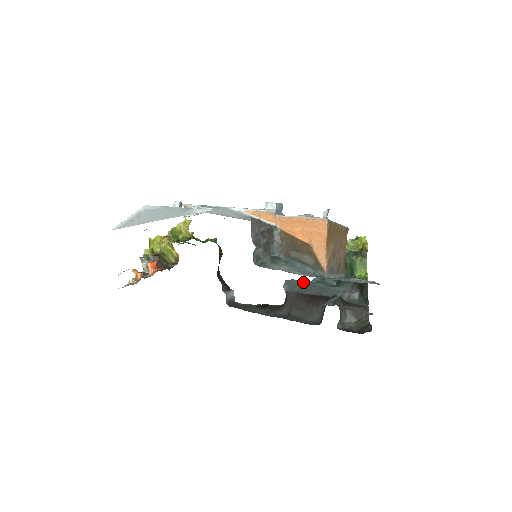
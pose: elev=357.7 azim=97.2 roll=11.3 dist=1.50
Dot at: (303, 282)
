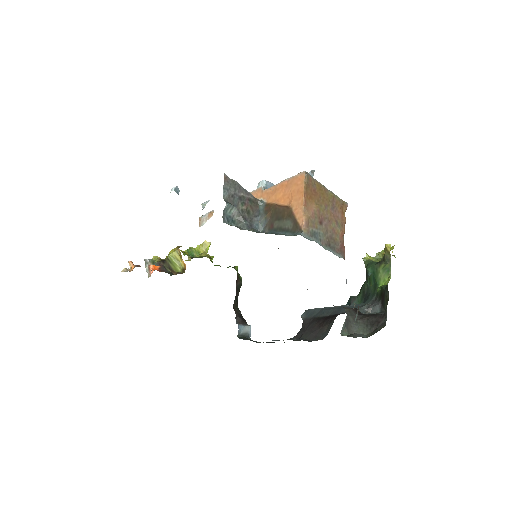
Dot at: occluded
